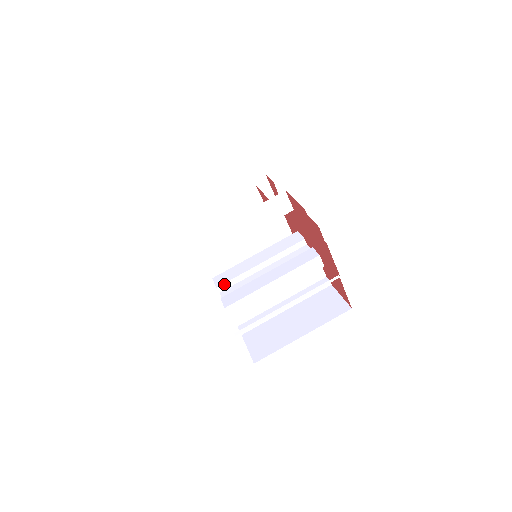
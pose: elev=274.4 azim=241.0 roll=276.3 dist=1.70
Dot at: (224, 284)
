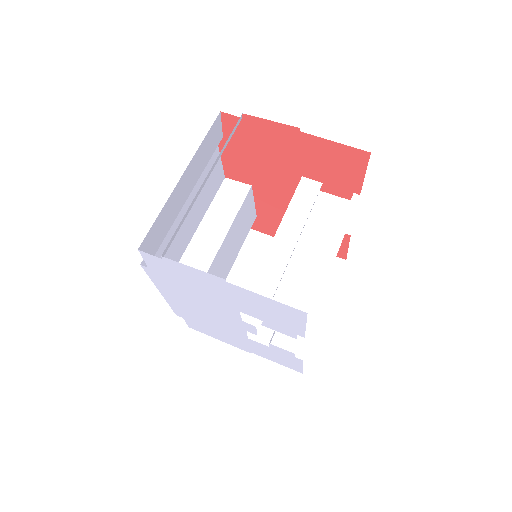
Dot at: (253, 320)
